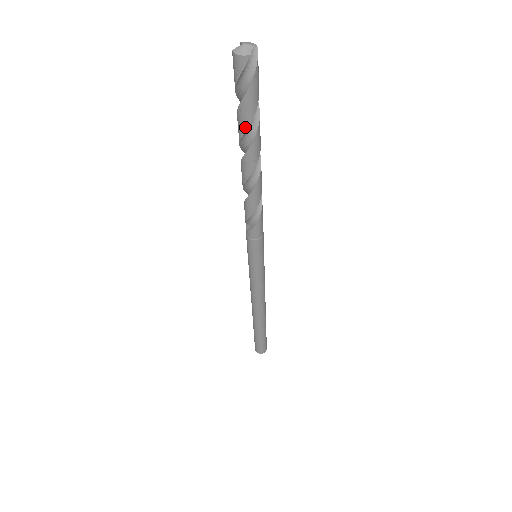
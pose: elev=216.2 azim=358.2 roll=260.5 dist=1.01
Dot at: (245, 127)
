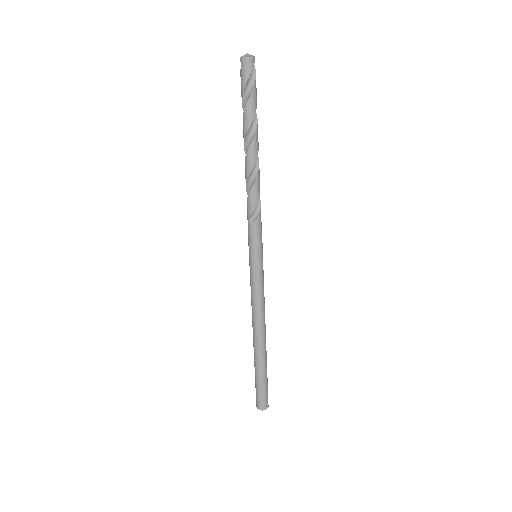
Dot at: (254, 112)
